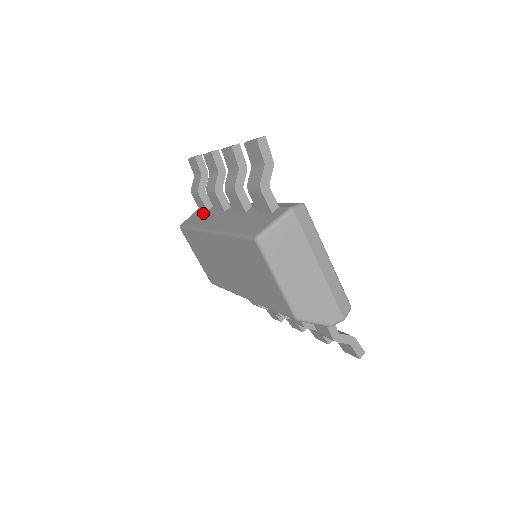
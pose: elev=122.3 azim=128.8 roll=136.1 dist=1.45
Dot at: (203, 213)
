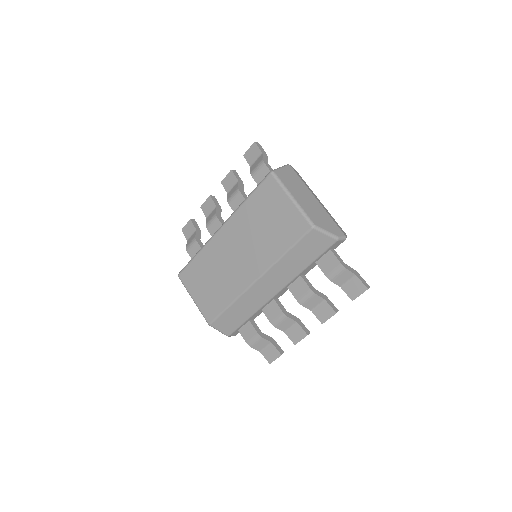
Dot at: occluded
